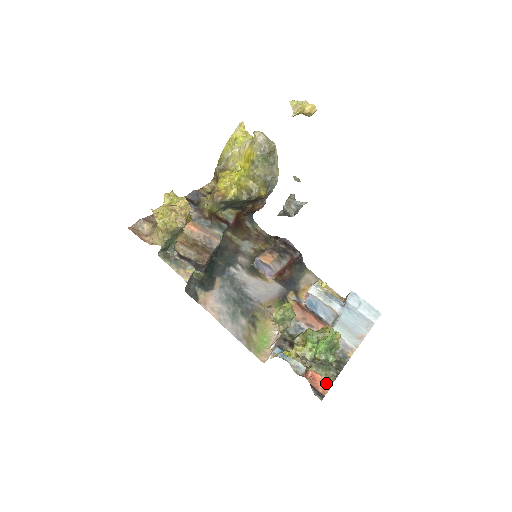
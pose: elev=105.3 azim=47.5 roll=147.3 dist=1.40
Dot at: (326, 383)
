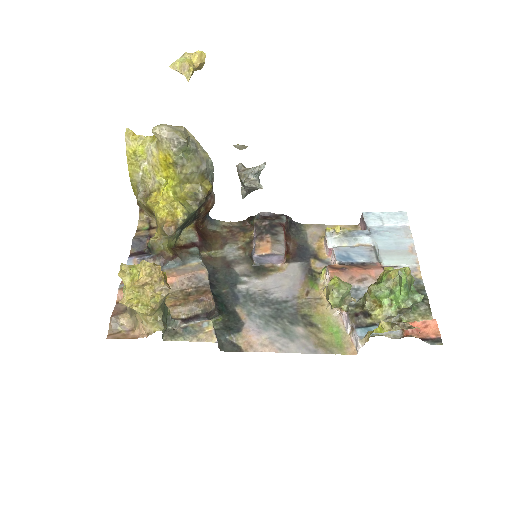
Dot at: (430, 324)
